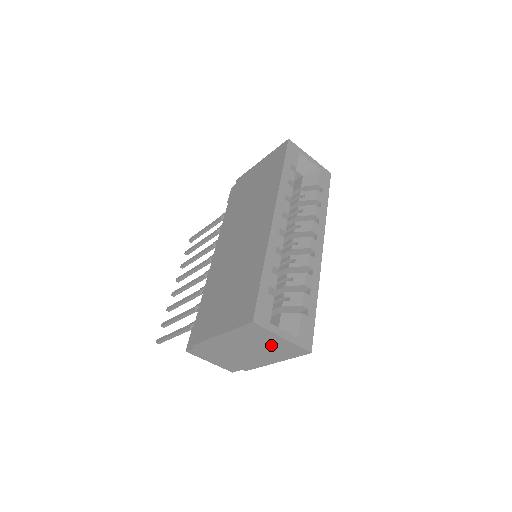
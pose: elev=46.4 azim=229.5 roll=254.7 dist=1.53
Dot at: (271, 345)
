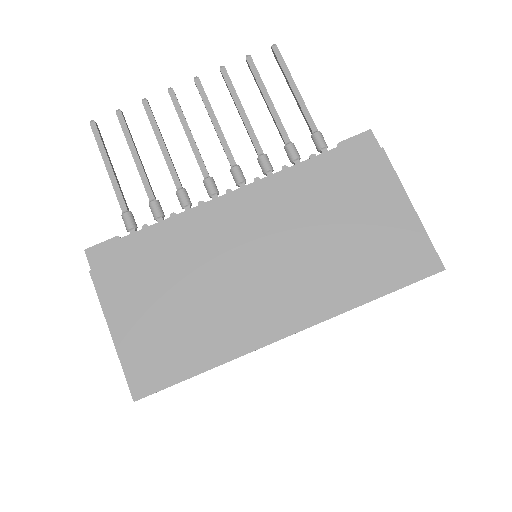
Dot at: occluded
